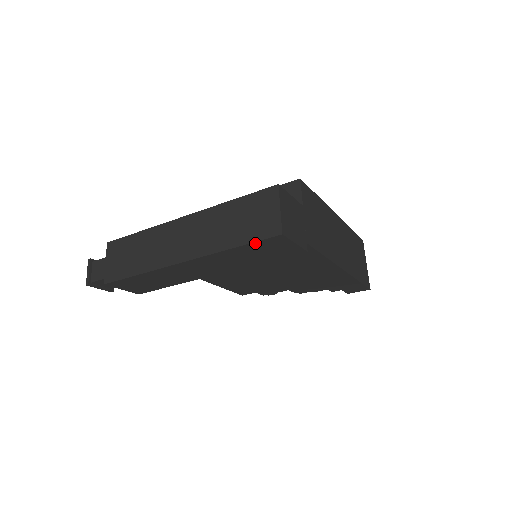
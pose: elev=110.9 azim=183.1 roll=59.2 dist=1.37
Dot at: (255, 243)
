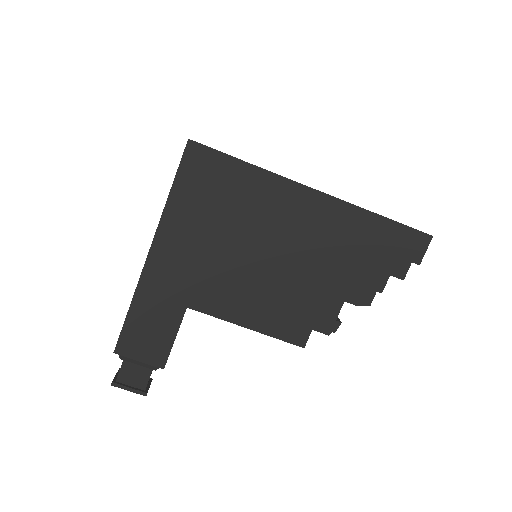
Dot at: (181, 171)
